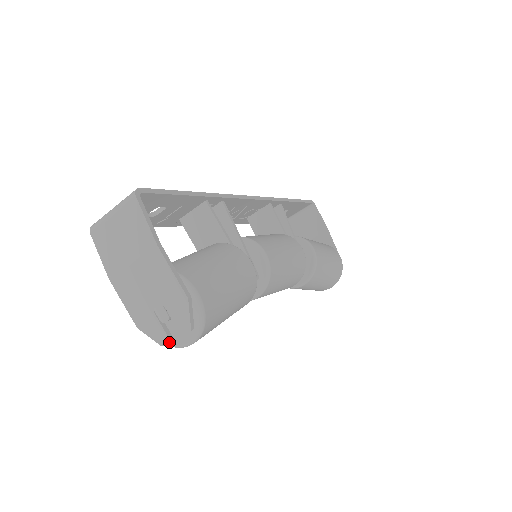
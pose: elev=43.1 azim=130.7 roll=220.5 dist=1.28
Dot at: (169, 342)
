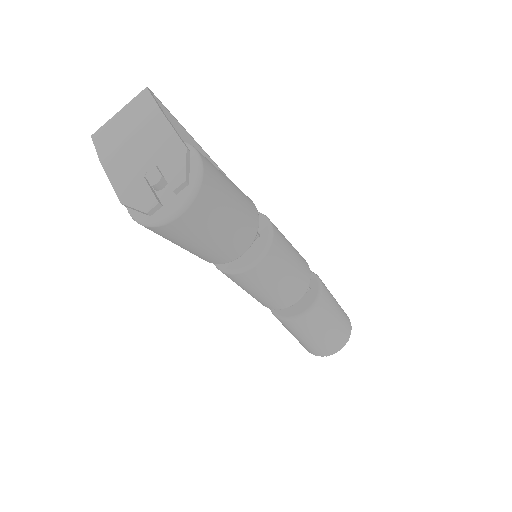
Dot at: (156, 204)
